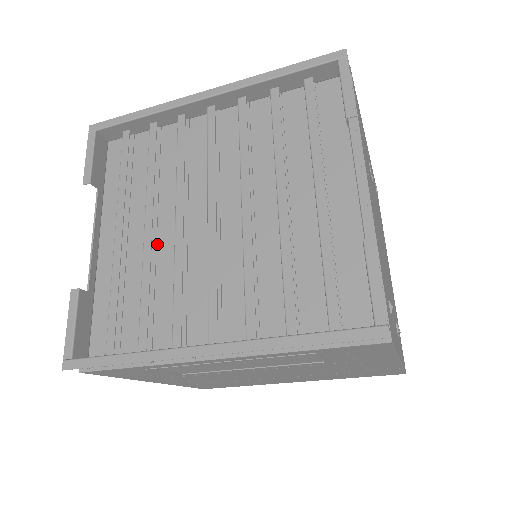
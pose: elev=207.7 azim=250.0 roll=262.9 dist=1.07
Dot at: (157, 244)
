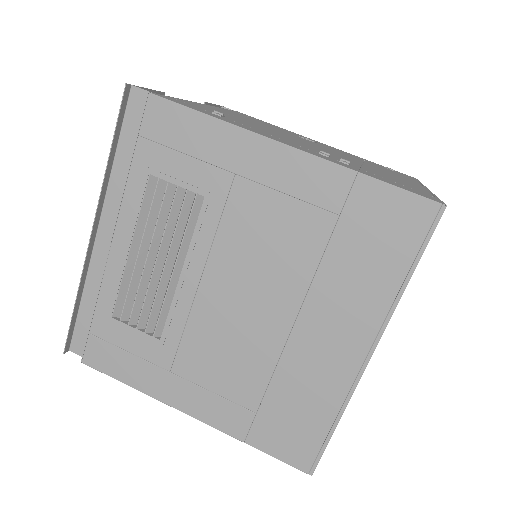
Dot at: occluded
